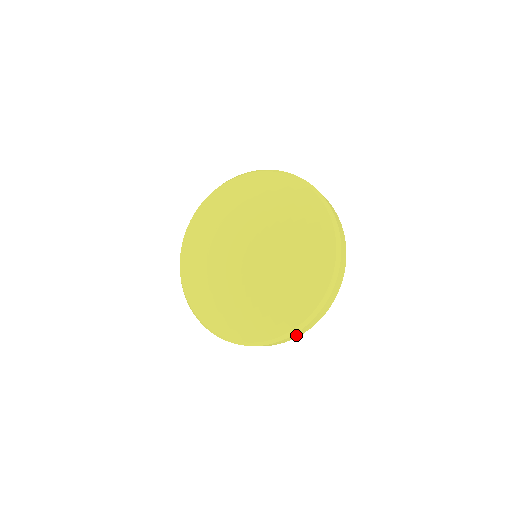
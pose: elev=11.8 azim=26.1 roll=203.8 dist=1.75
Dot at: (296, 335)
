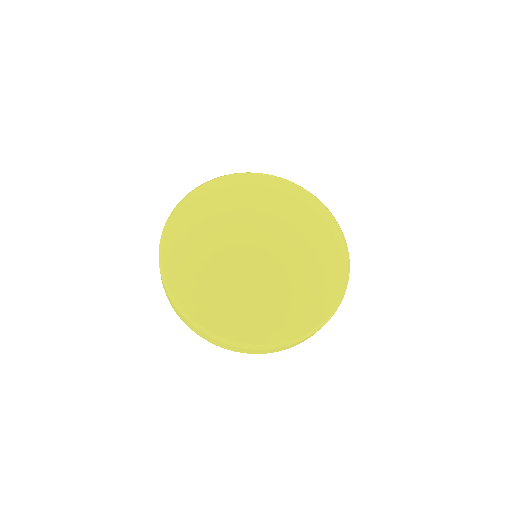
Dot at: (269, 351)
